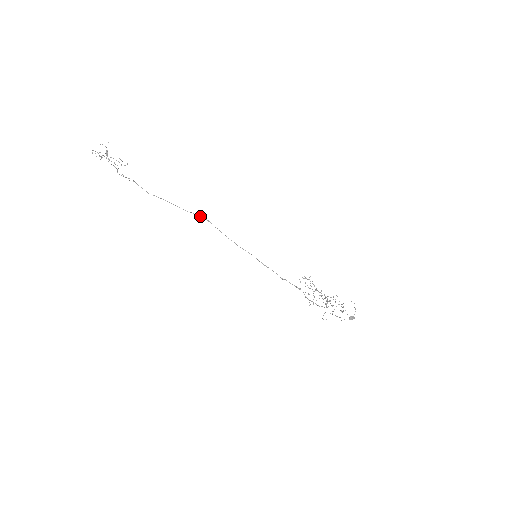
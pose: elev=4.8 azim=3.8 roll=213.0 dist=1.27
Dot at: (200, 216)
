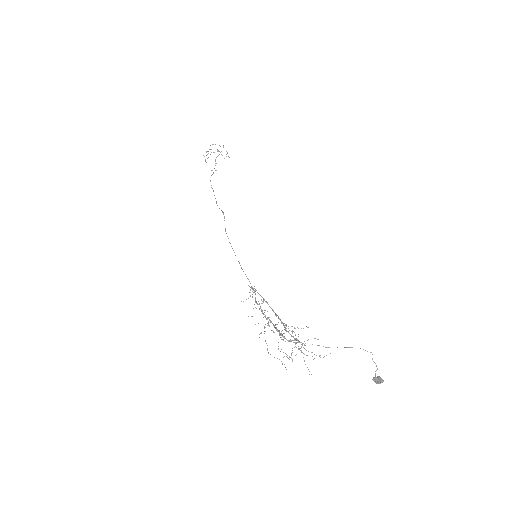
Dot at: occluded
